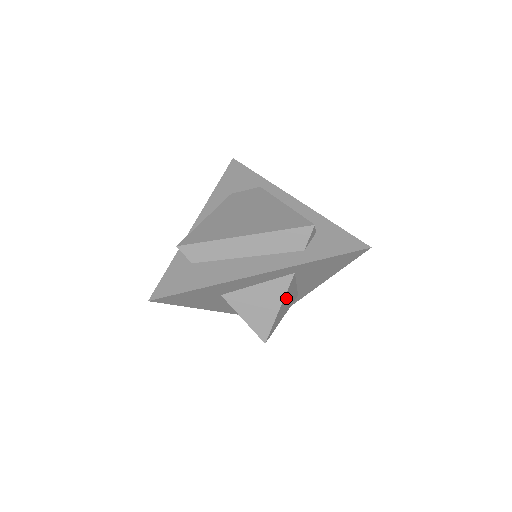
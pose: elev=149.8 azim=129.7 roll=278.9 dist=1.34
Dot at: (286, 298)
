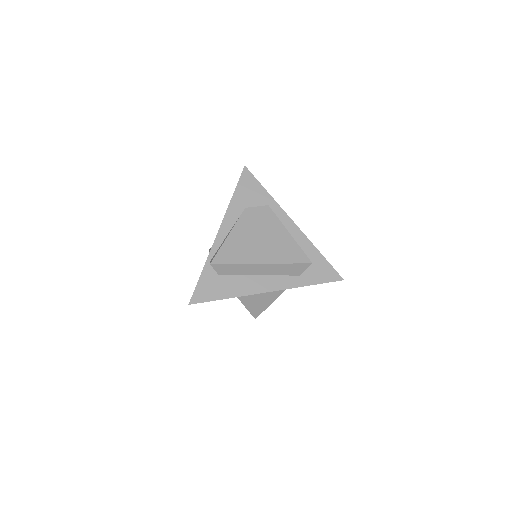
Dot at: occluded
